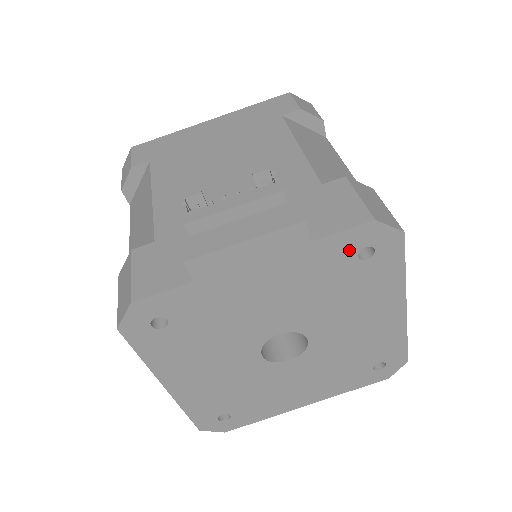
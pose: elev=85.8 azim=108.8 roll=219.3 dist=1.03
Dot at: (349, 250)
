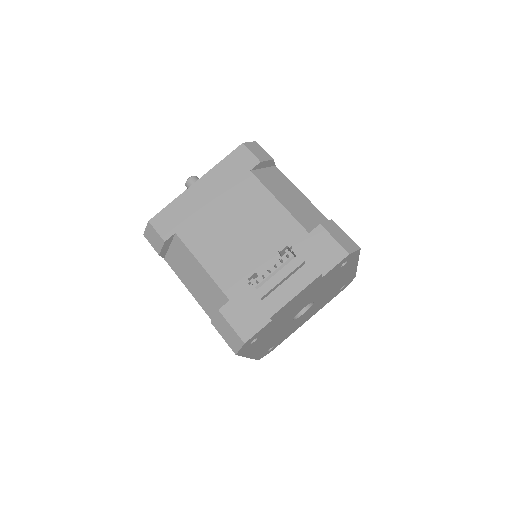
Dot at: (337, 268)
